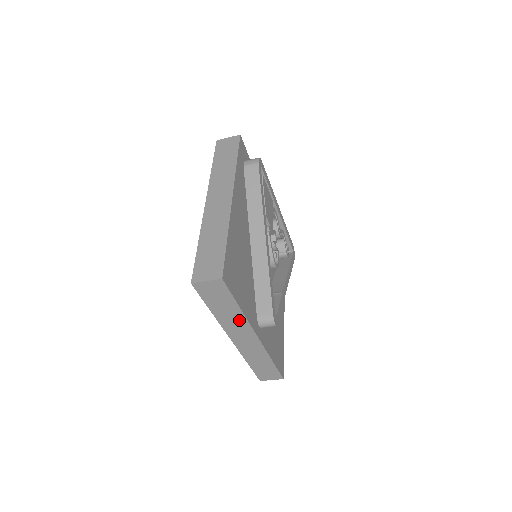
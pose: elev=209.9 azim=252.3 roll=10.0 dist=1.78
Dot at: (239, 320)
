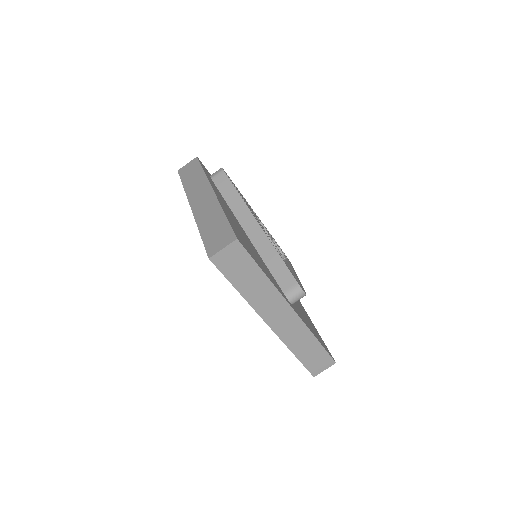
Dot at: (268, 292)
